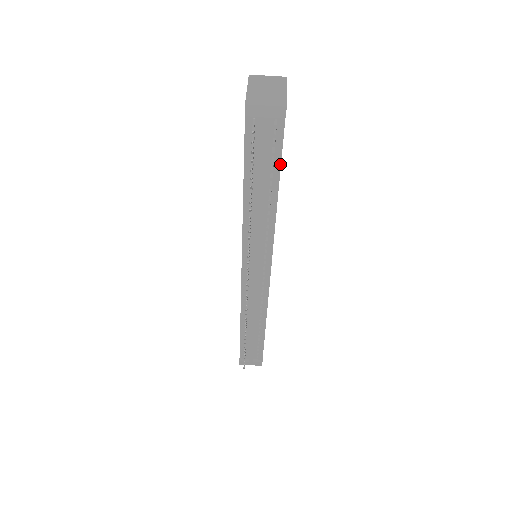
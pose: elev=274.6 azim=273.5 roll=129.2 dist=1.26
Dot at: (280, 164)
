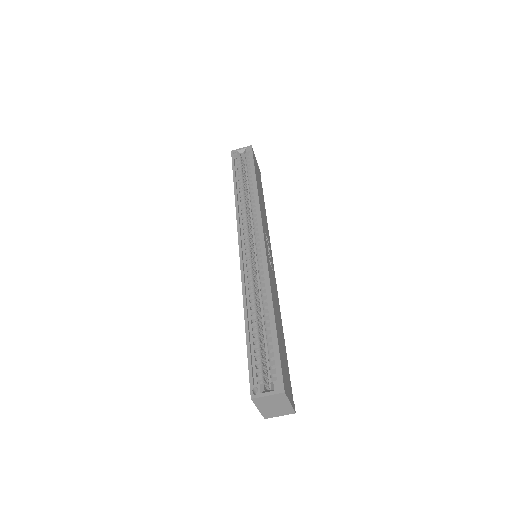
Dot at: (287, 361)
